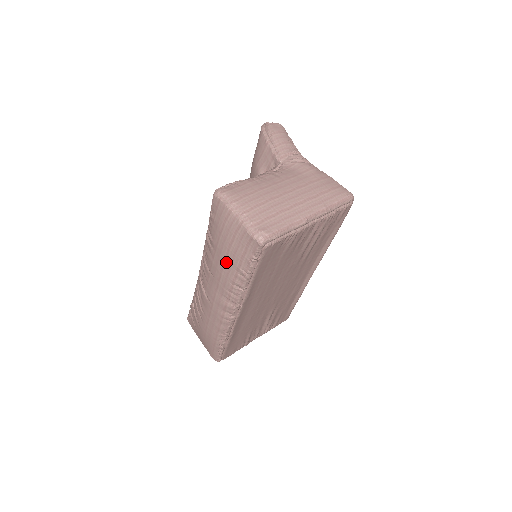
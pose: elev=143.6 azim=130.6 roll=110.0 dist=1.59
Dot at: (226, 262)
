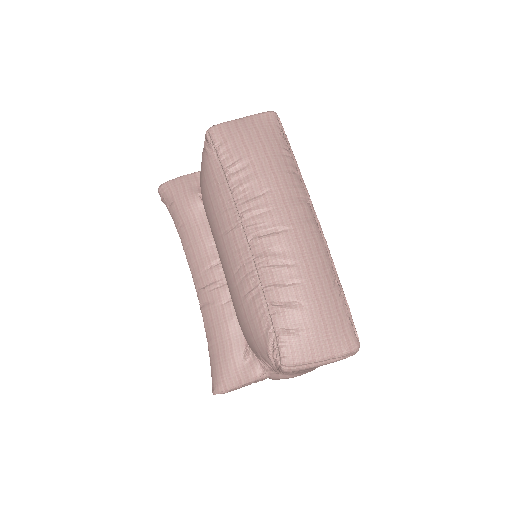
Dot at: (269, 154)
